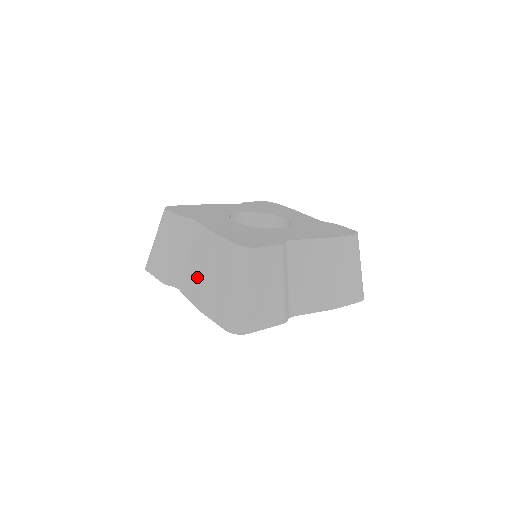
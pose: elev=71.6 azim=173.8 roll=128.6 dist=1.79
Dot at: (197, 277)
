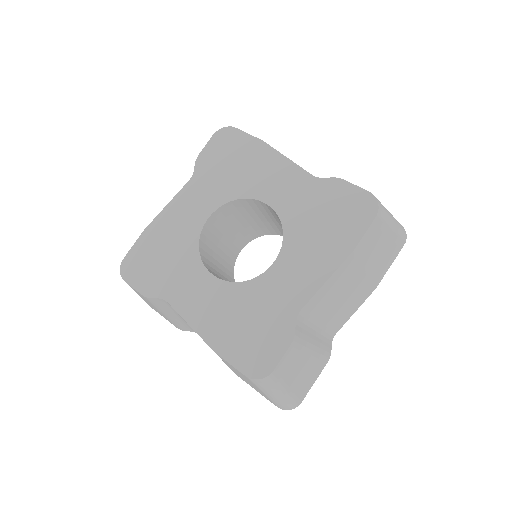
Dot at: occluded
